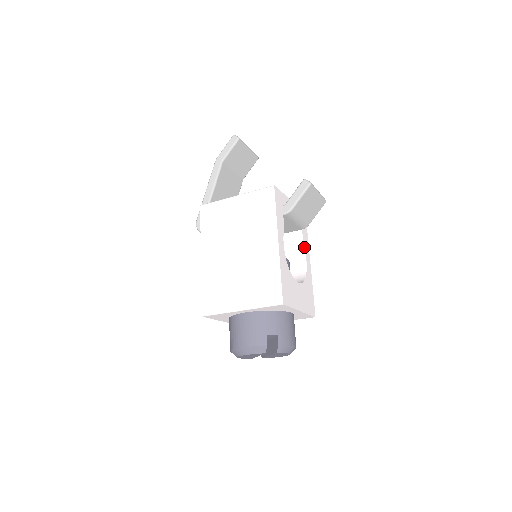
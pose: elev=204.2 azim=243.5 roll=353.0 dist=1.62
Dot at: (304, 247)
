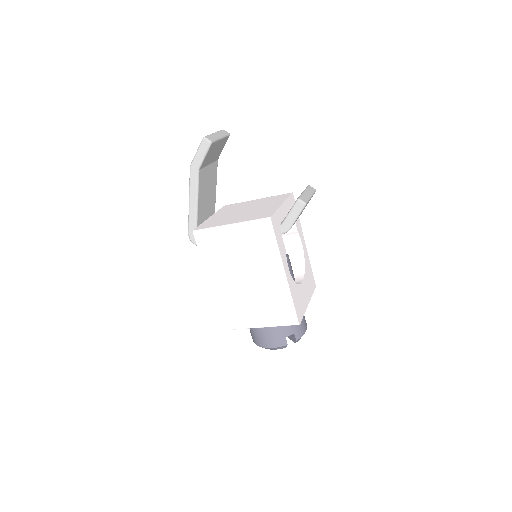
Dot at: (298, 233)
